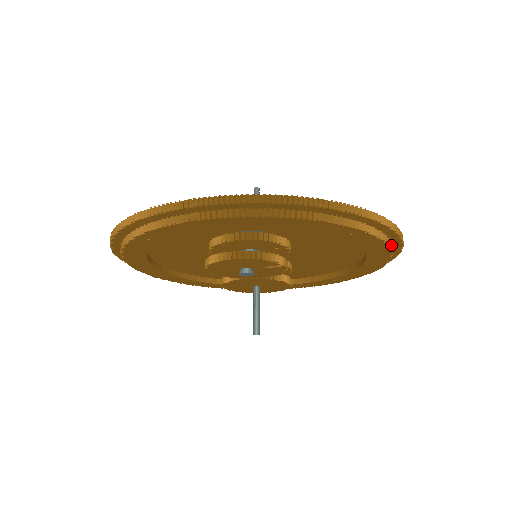
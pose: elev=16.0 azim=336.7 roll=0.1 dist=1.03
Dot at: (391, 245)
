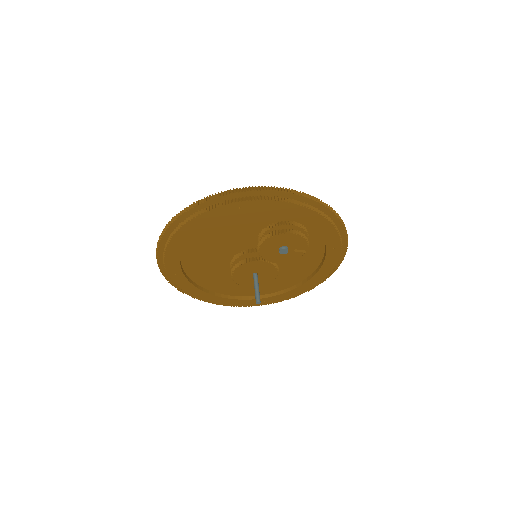
Dot at: (333, 269)
